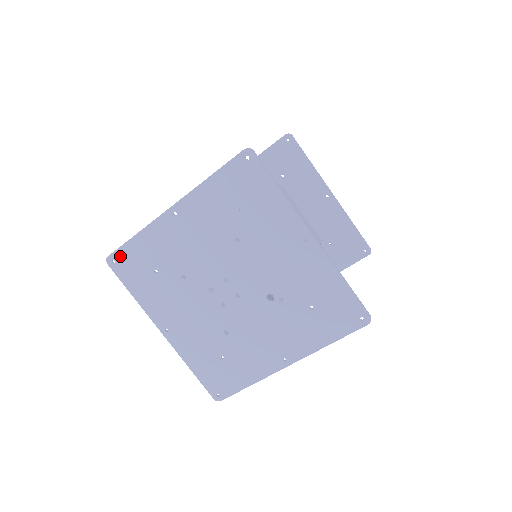
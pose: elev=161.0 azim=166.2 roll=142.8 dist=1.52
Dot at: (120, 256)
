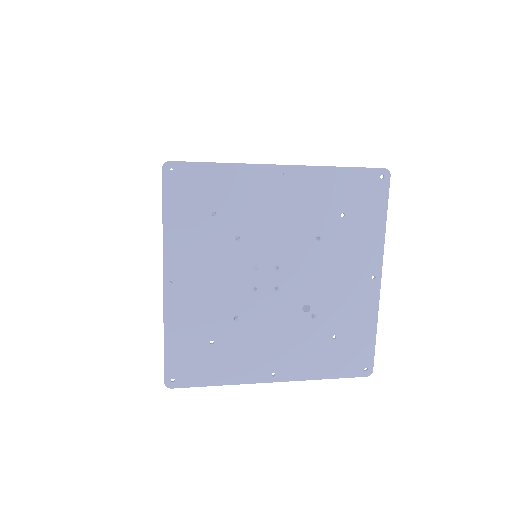
Dot at: (186, 171)
